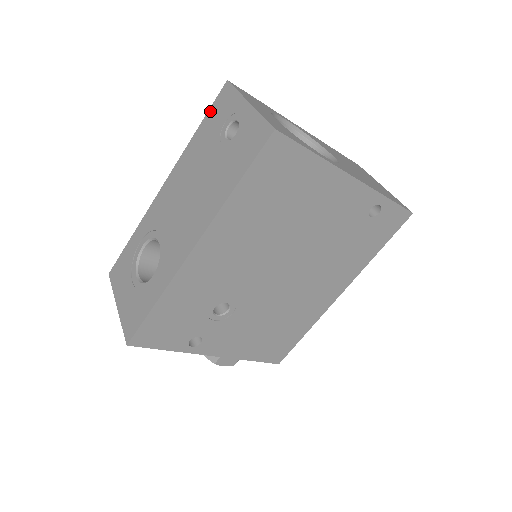
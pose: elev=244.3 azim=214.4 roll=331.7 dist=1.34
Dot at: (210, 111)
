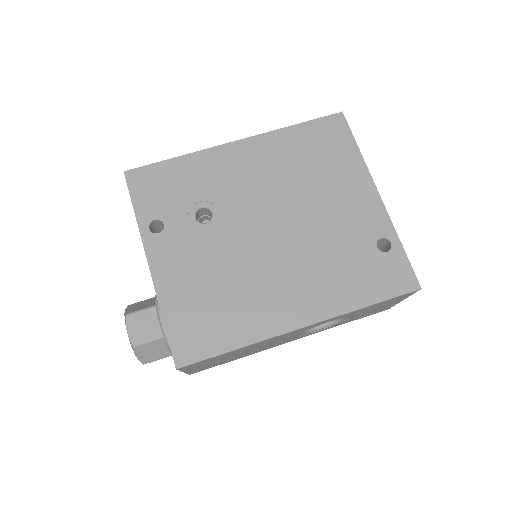
Dot at: occluded
